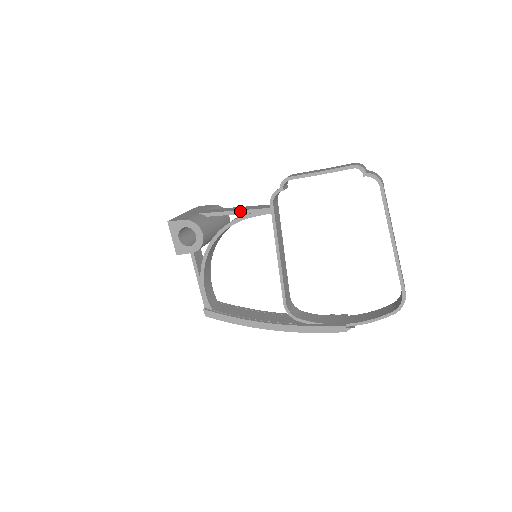
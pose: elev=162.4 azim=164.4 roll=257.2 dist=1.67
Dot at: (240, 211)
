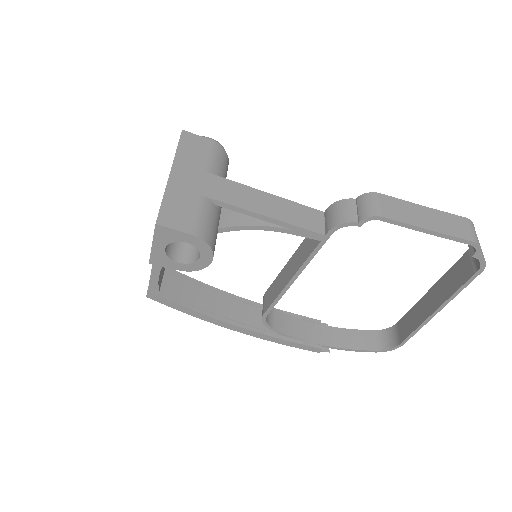
Dot at: (276, 221)
